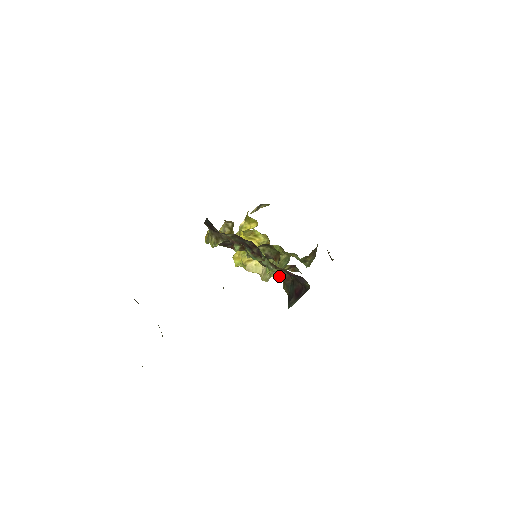
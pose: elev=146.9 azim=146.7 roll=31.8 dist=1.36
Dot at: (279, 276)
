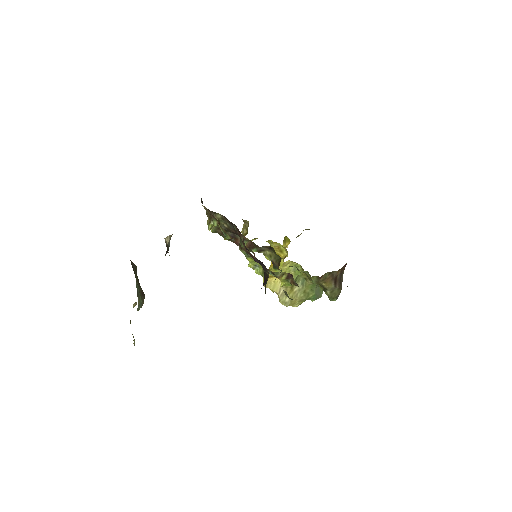
Dot at: (261, 272)
